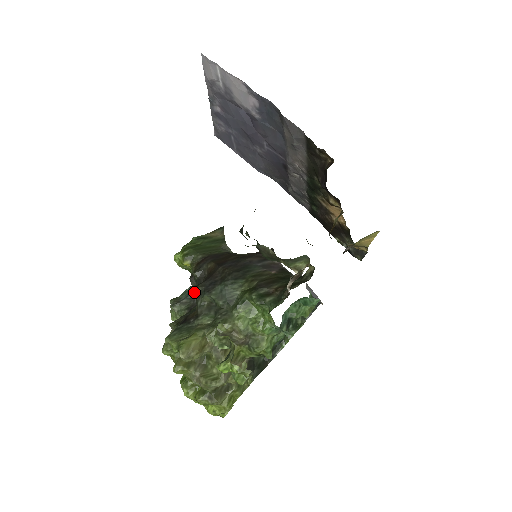
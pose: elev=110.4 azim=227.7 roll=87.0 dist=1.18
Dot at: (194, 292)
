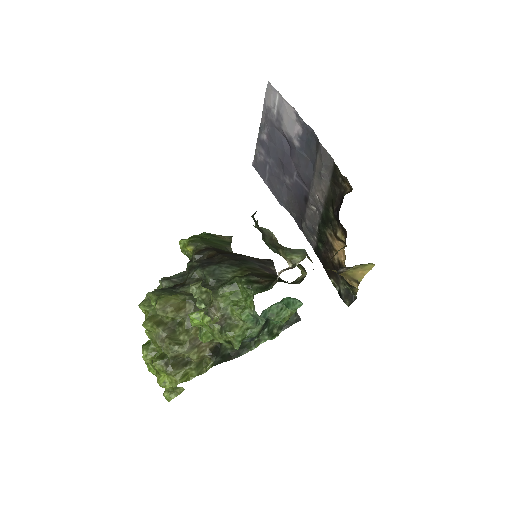
Dot at: (189, 265)
